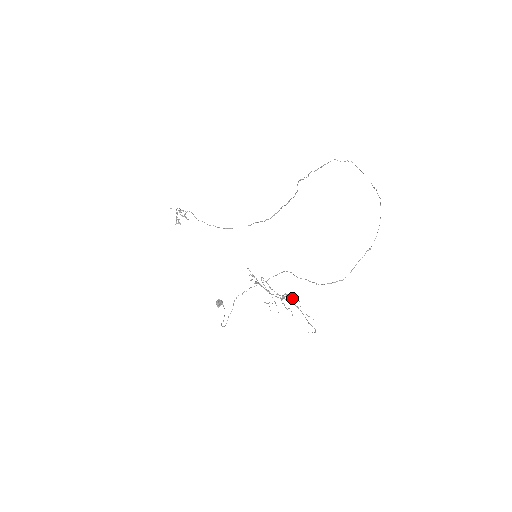
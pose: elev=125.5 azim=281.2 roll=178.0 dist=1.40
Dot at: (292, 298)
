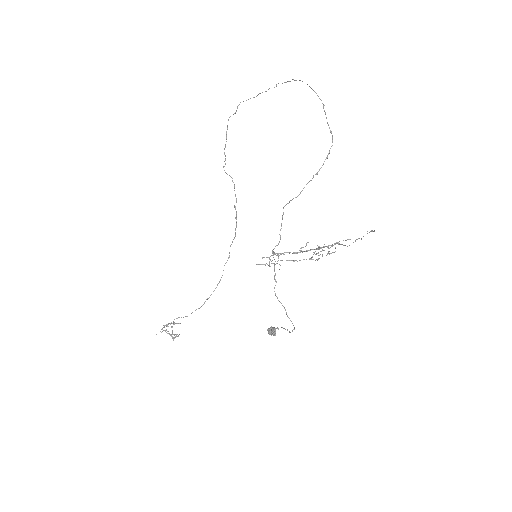
Dot at: occluded
